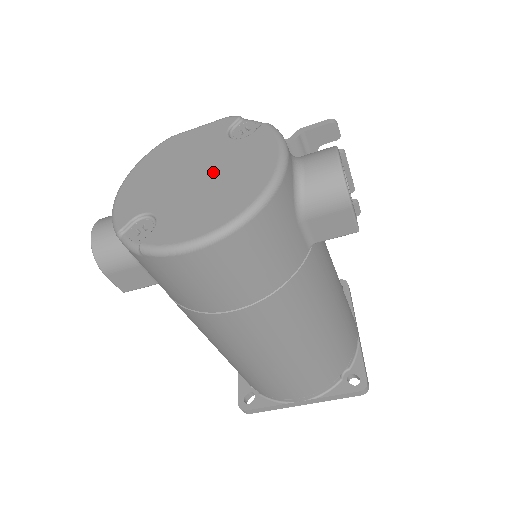
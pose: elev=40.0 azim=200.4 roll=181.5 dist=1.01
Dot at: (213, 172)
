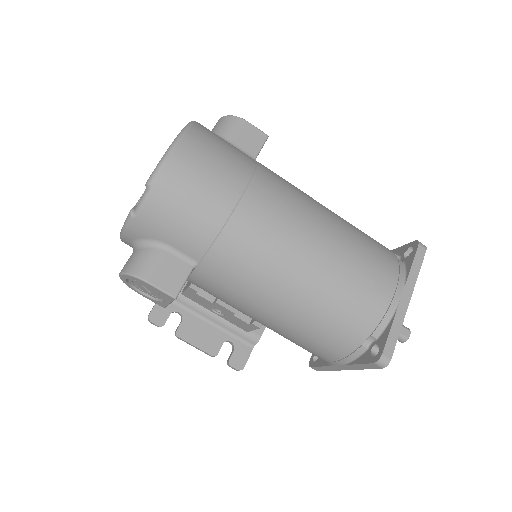
Dot at: occluded
